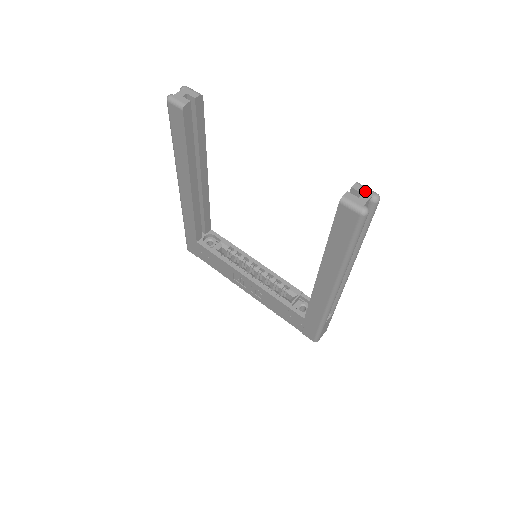
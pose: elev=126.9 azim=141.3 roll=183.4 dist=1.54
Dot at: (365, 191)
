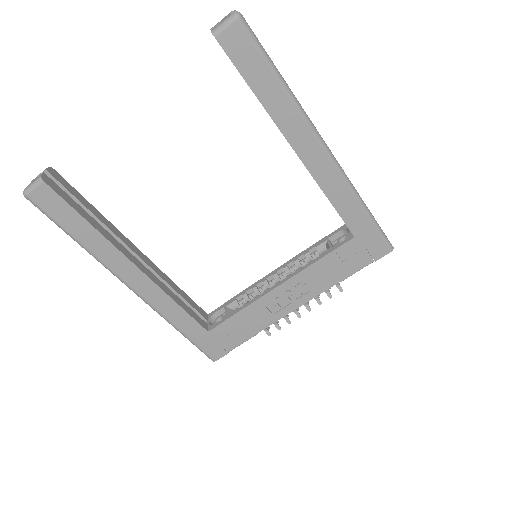
Dot at: occluded
